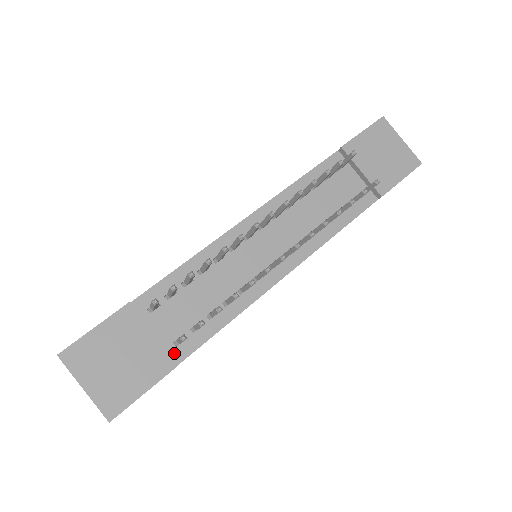
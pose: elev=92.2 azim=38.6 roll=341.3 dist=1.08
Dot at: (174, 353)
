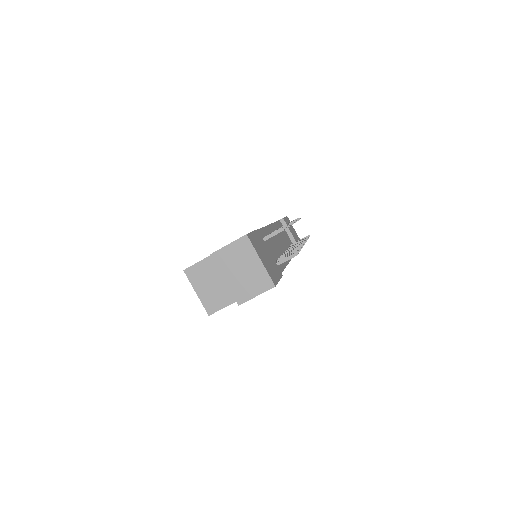
Dot at: occluded
